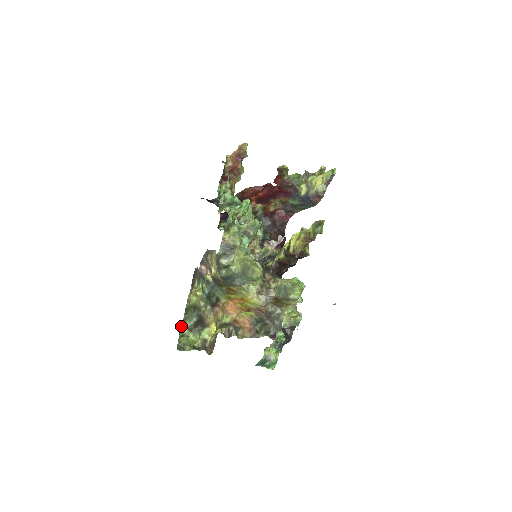
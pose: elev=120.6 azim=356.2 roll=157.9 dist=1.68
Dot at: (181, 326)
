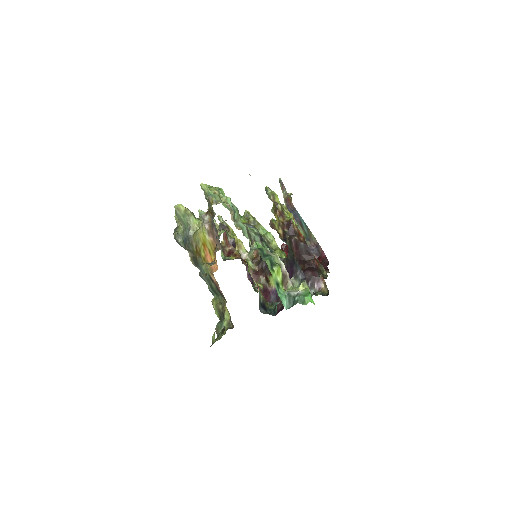
Dot at: occluded
